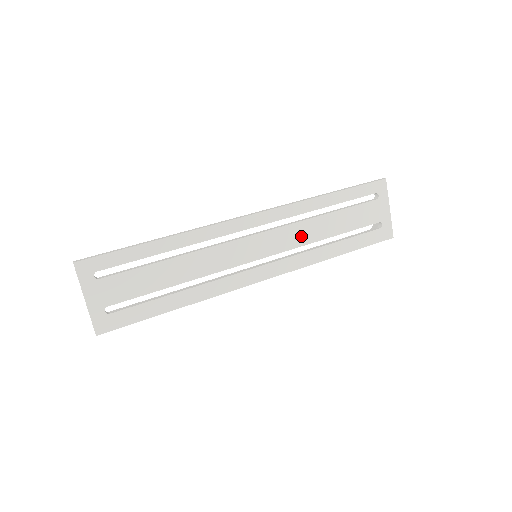
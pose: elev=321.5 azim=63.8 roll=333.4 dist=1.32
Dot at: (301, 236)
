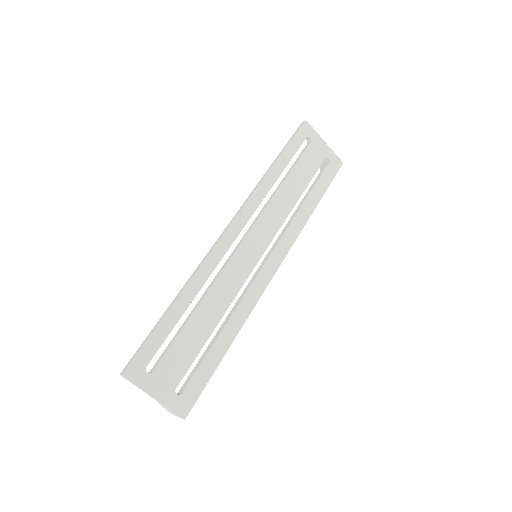
Dot at: (278, 214)
